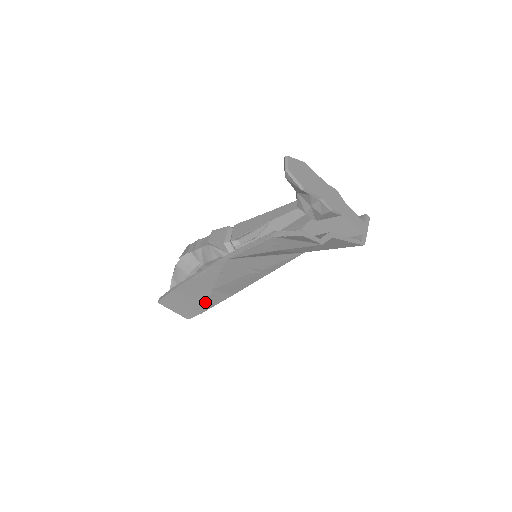
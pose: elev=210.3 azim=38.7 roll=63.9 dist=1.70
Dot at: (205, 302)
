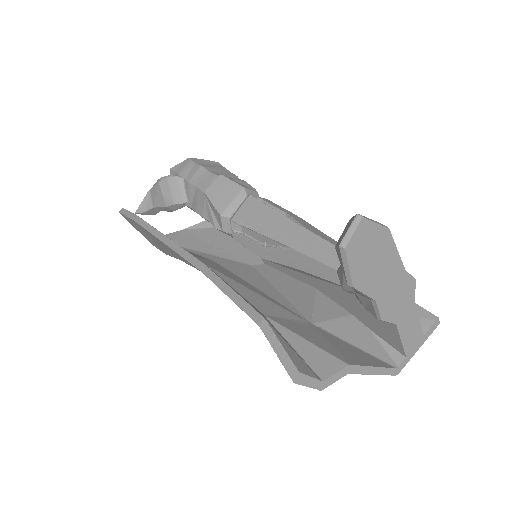
Dot at: occluded
